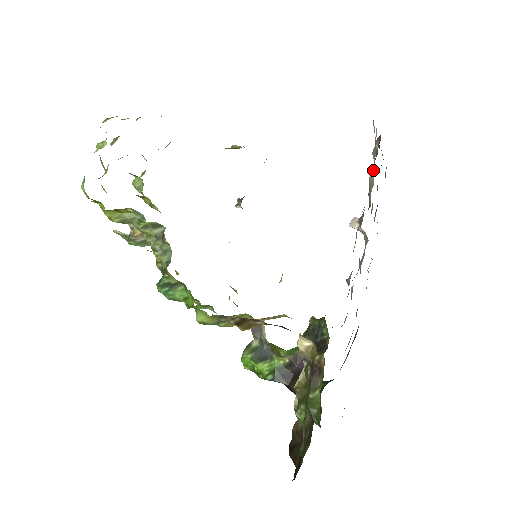
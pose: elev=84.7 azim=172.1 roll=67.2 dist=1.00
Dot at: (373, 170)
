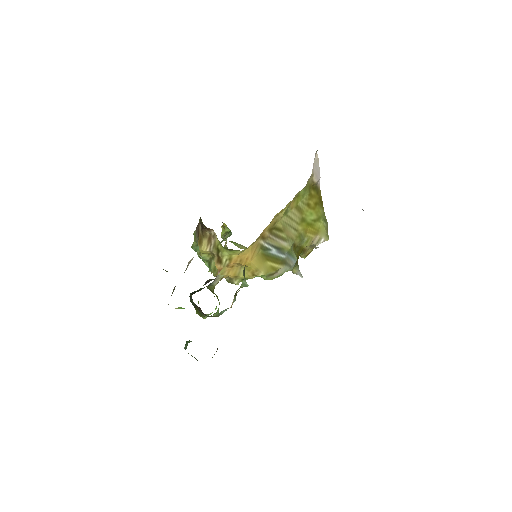
Dot at: occluded
